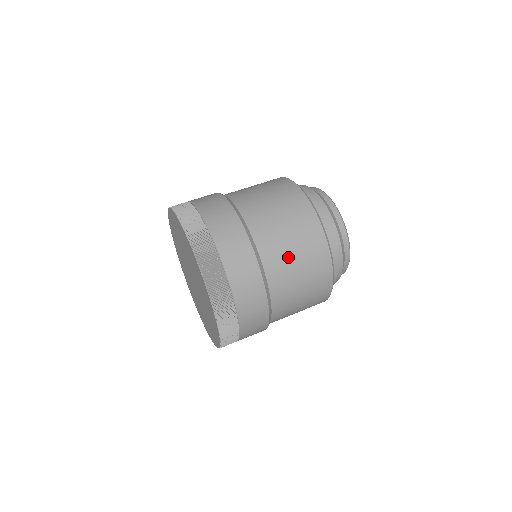
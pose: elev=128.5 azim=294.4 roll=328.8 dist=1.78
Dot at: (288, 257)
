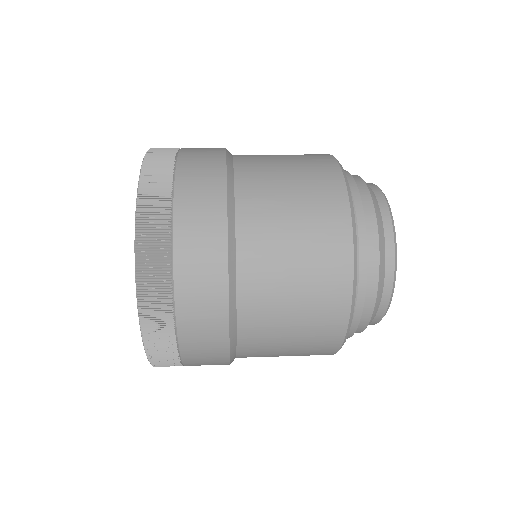
Dot at: (270, 155)
